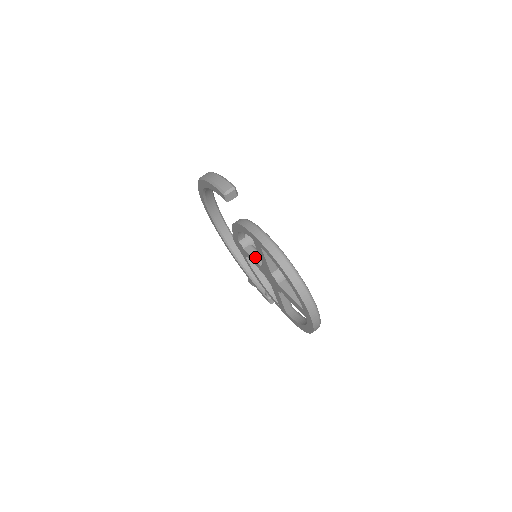
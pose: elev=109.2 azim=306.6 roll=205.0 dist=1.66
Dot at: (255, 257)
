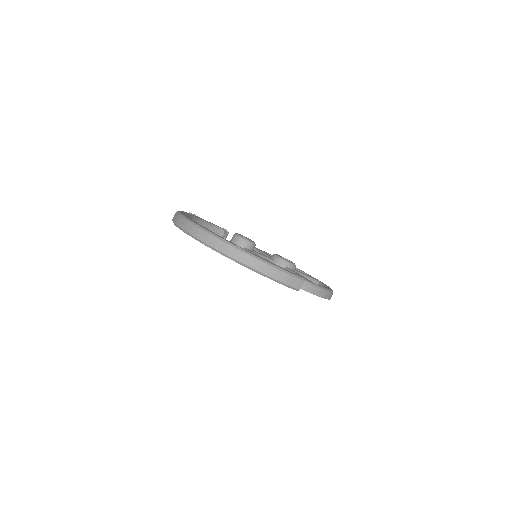
Dot at: occluded
